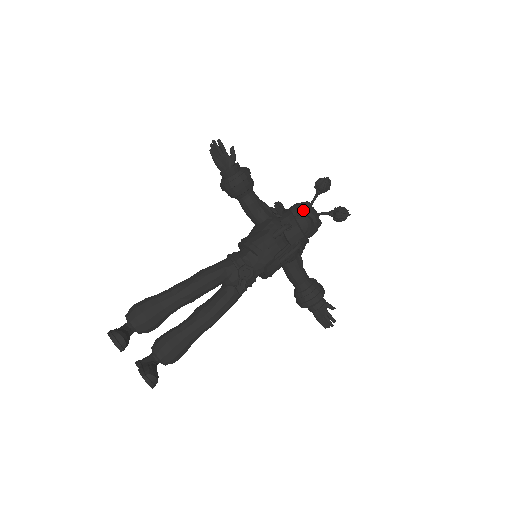
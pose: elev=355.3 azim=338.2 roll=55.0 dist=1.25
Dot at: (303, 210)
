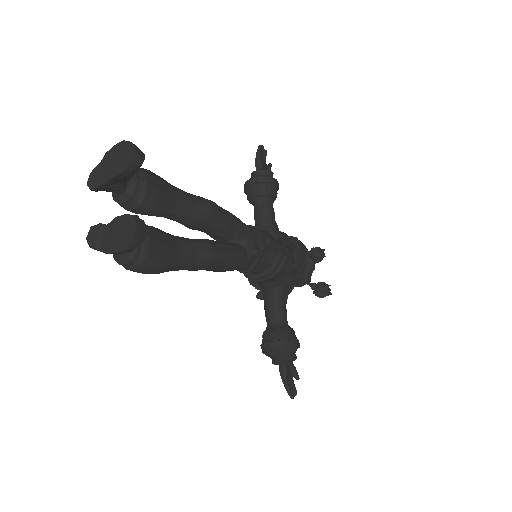
Dot at: occluded
